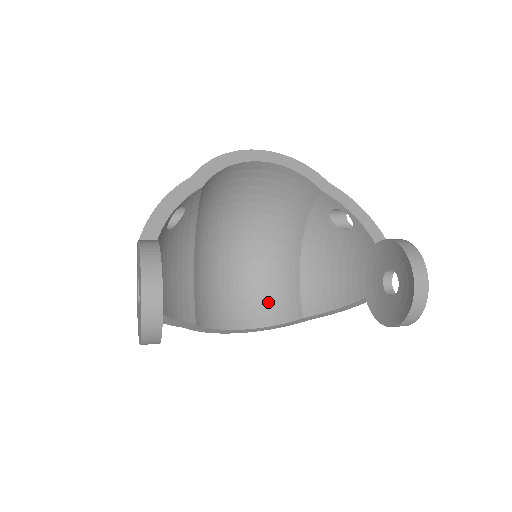
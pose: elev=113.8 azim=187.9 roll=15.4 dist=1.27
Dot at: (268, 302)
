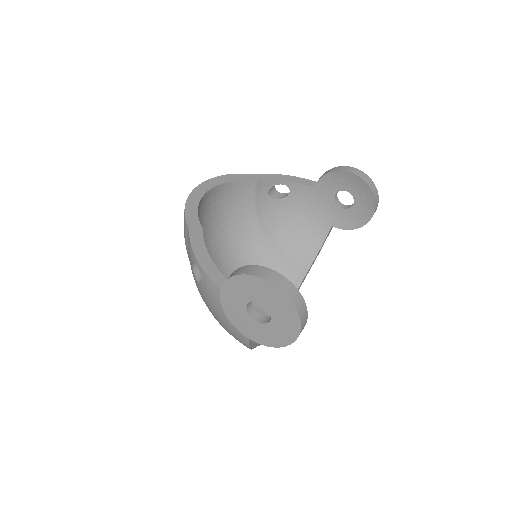
Dot at: occluded
